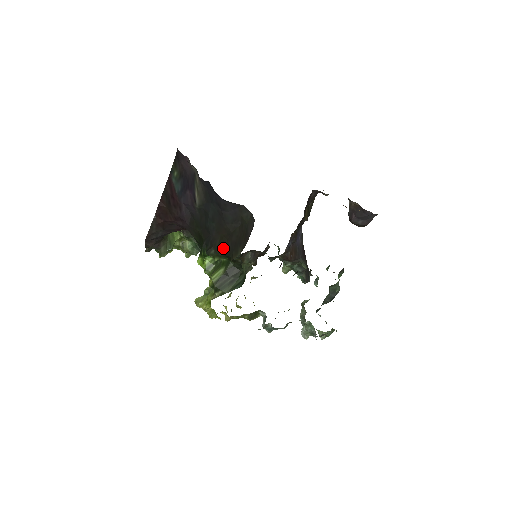
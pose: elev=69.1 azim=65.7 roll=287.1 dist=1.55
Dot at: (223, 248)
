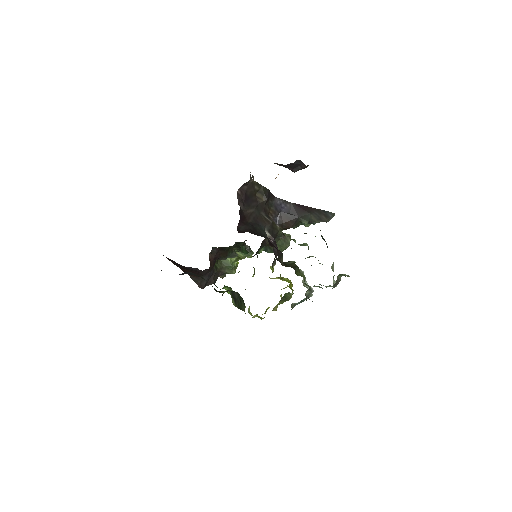
Dot at: occluded
